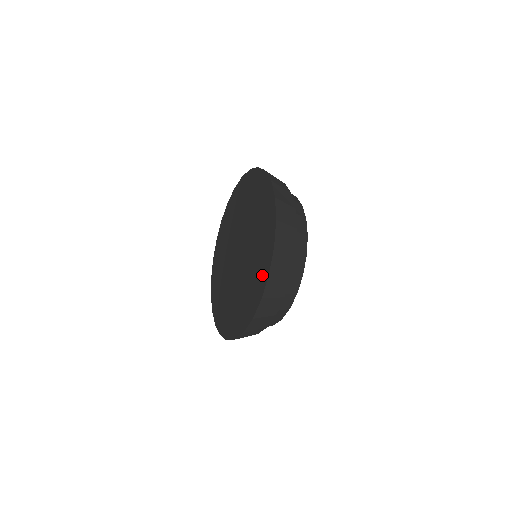
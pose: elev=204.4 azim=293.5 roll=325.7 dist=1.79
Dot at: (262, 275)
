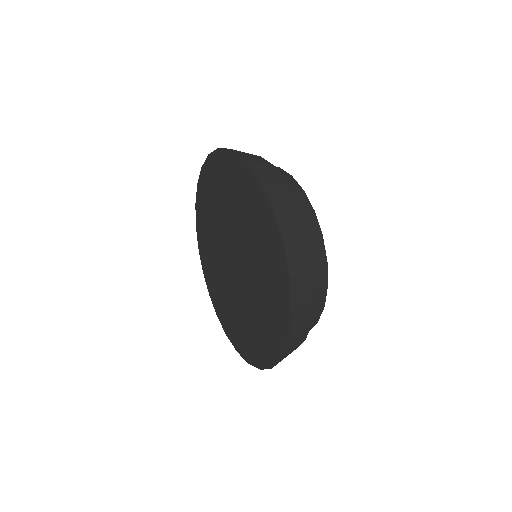
Dot at: (280, 310)
